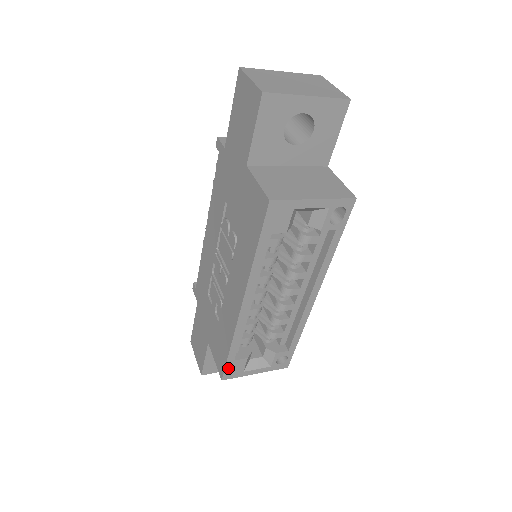
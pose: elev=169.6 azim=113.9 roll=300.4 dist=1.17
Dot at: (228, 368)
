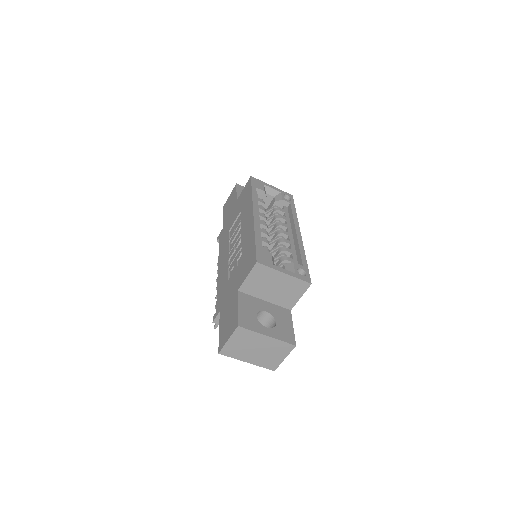
Dot at: (258, 253)
